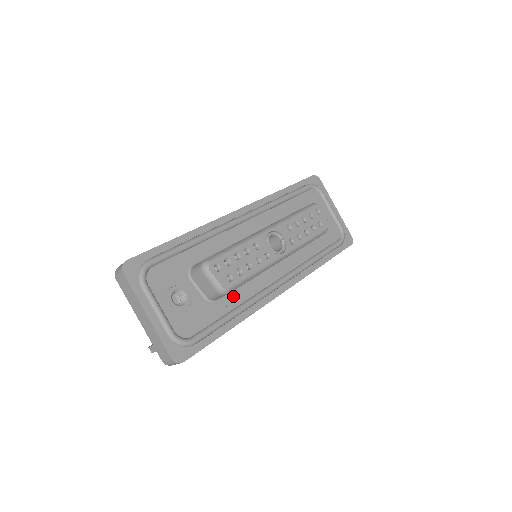
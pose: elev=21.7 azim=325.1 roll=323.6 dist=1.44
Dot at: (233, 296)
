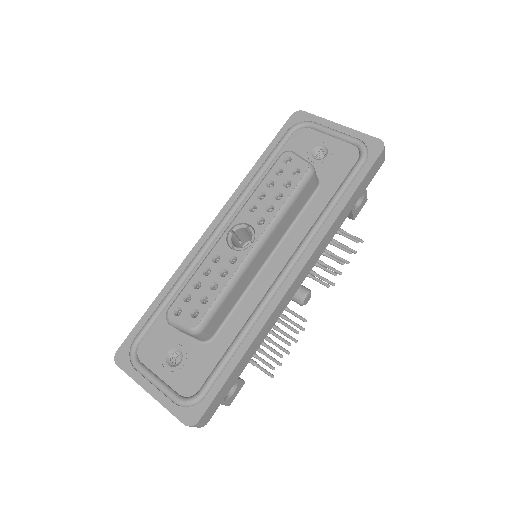
Dot at: (232, 321)
